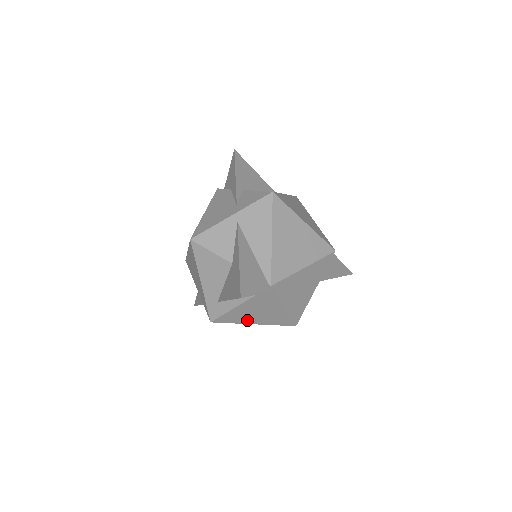
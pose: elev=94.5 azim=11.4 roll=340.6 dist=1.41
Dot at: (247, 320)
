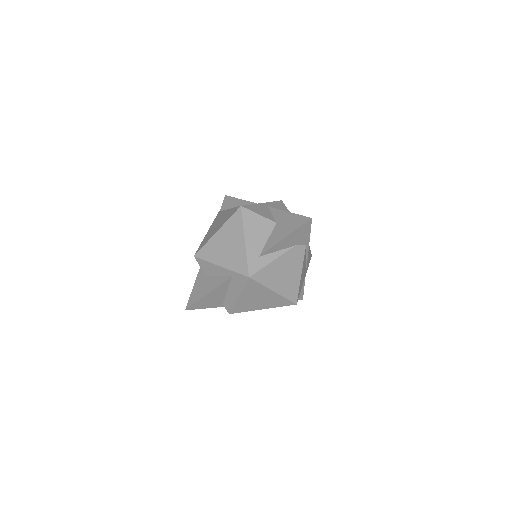
Dot at: (273, 283)
